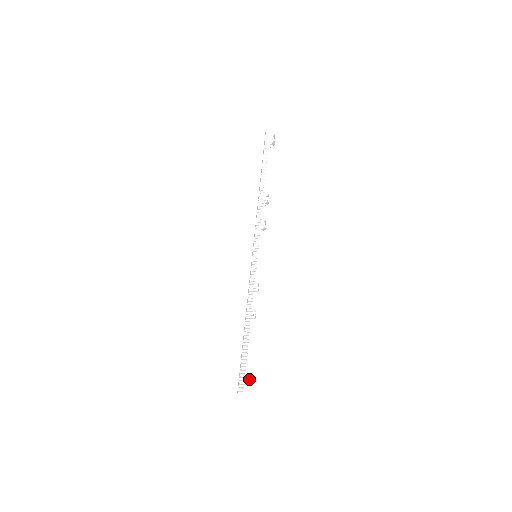
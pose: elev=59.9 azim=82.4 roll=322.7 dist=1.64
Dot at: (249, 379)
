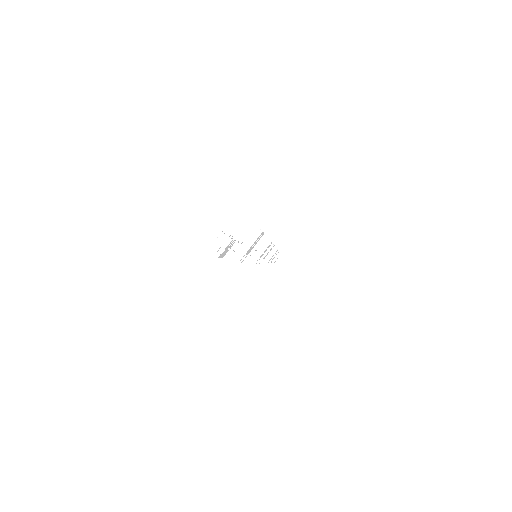
Dot at: occluded
